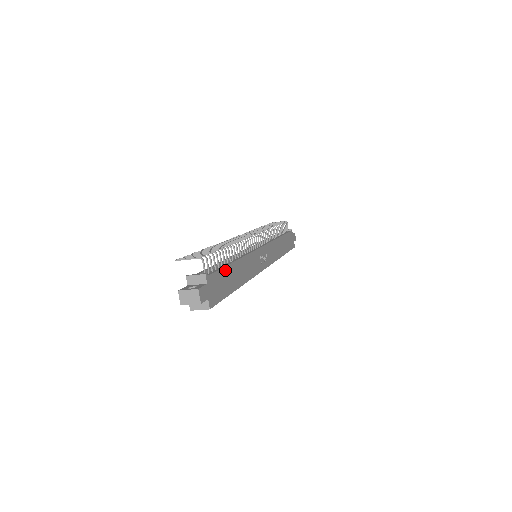
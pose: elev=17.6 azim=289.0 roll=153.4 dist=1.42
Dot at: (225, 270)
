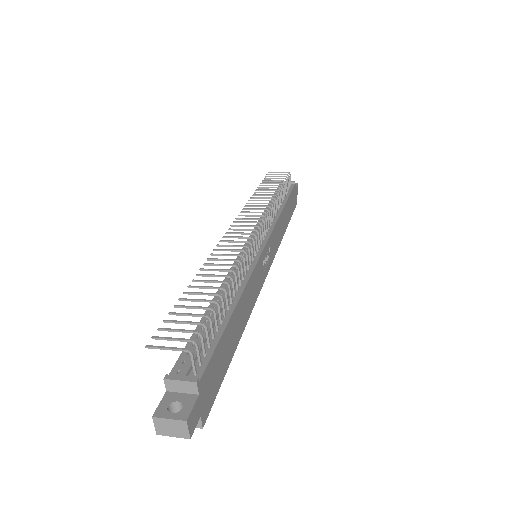
Dot at: (222, 338)
